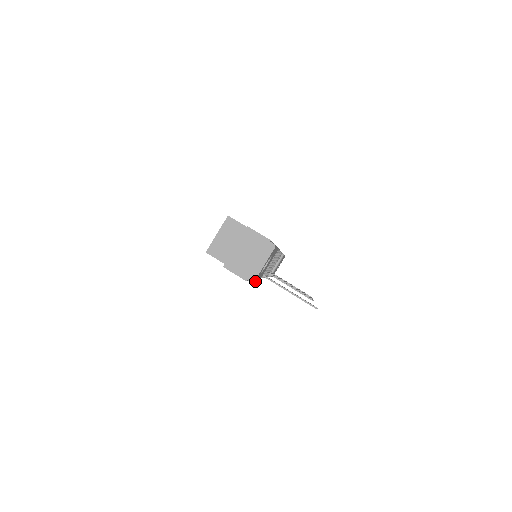
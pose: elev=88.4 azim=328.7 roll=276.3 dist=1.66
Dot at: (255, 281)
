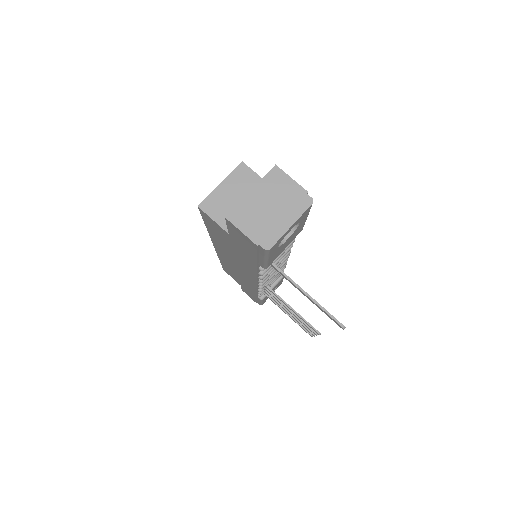
Dot at: (269, 254)
